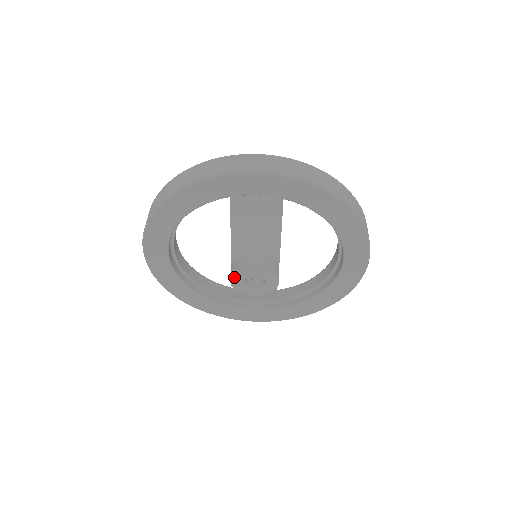
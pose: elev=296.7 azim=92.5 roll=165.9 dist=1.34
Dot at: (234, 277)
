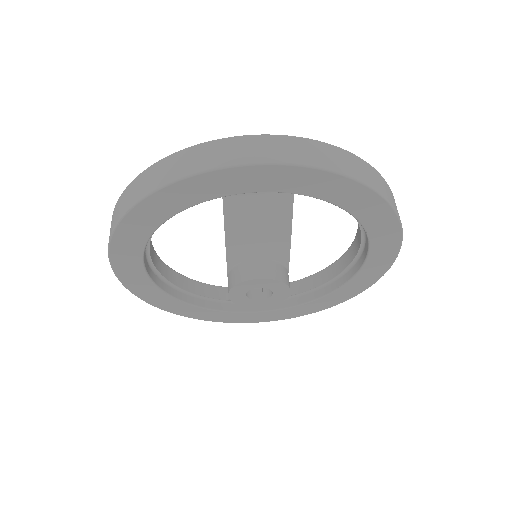
Dot at: (233, 291)
